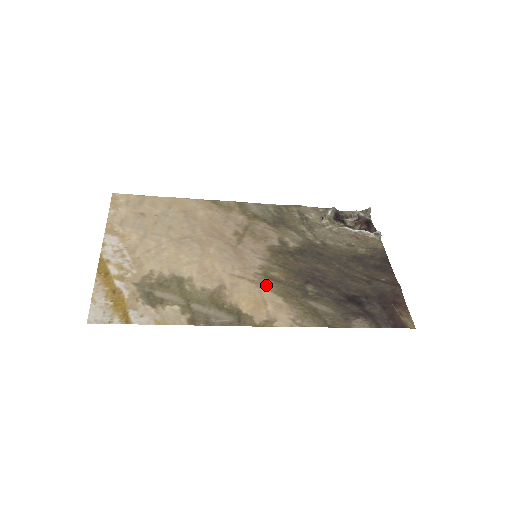
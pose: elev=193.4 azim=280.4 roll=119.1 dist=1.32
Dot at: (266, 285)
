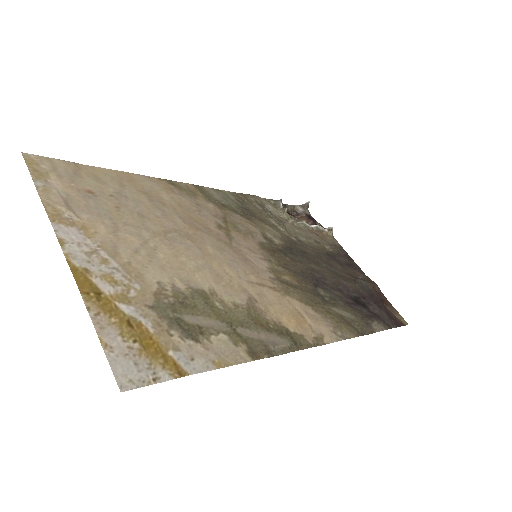
Dot at: (288, 292)
